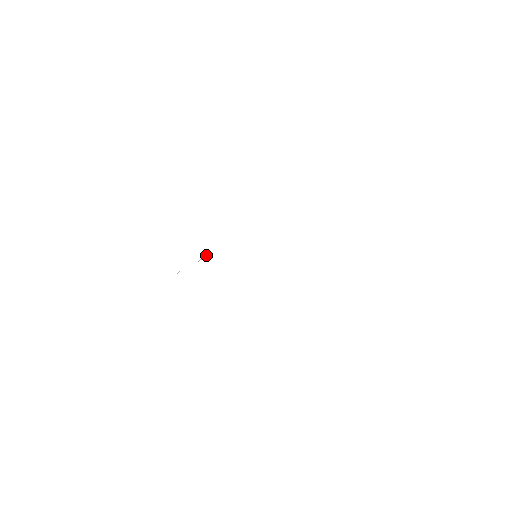
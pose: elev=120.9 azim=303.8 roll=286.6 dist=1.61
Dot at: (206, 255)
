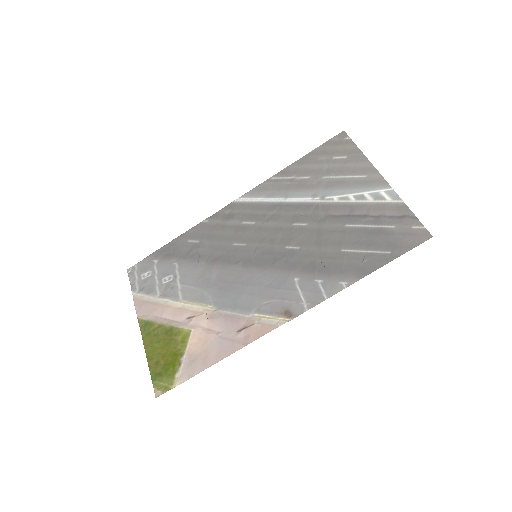
Dot at: (220, 317)
